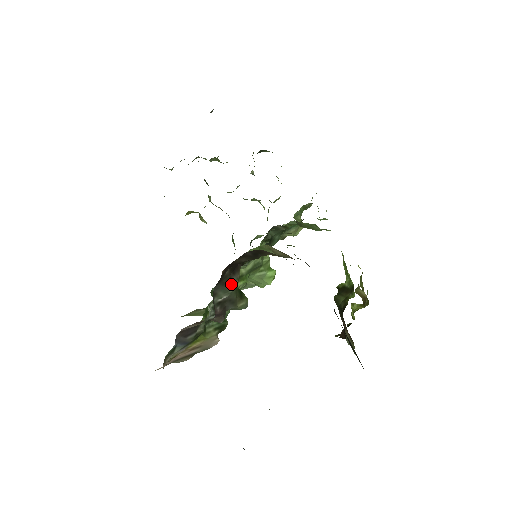
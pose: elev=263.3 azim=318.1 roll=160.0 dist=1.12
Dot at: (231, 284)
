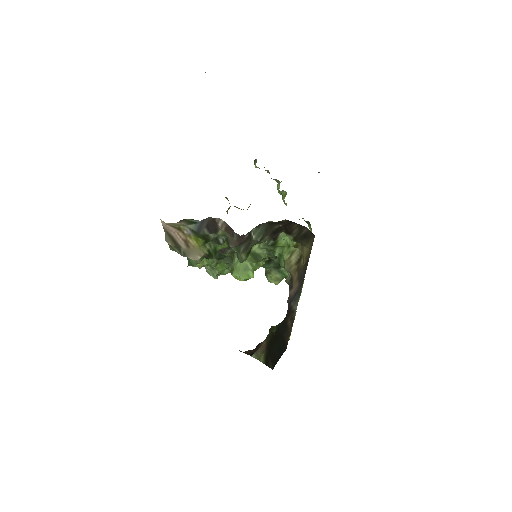
Dot at: (264, 236)
